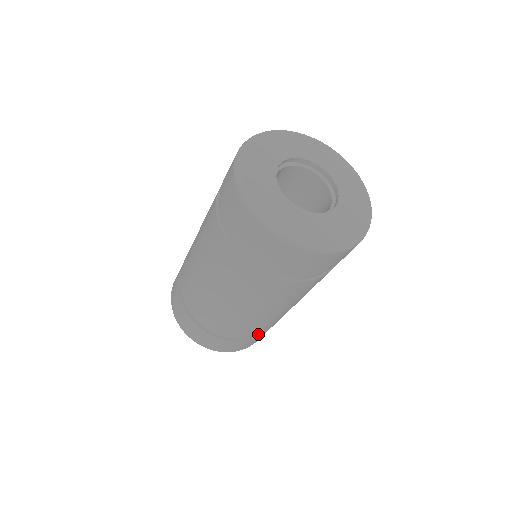
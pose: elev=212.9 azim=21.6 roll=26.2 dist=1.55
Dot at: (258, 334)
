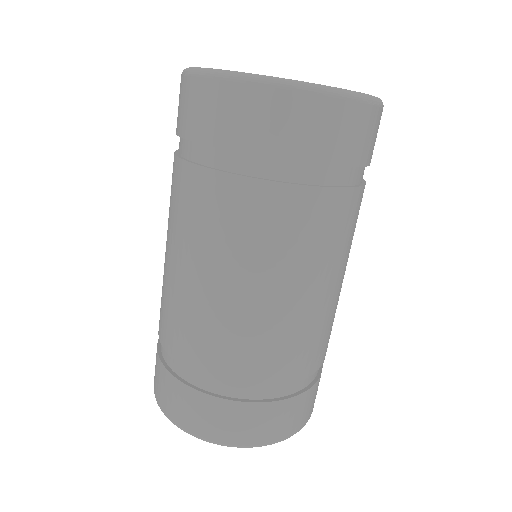
Dot at: (304, 377)
